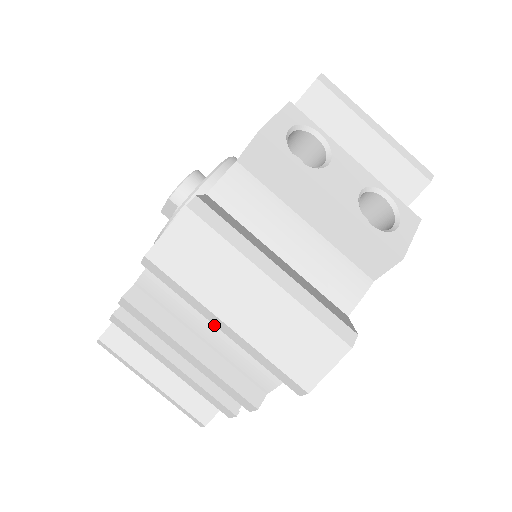
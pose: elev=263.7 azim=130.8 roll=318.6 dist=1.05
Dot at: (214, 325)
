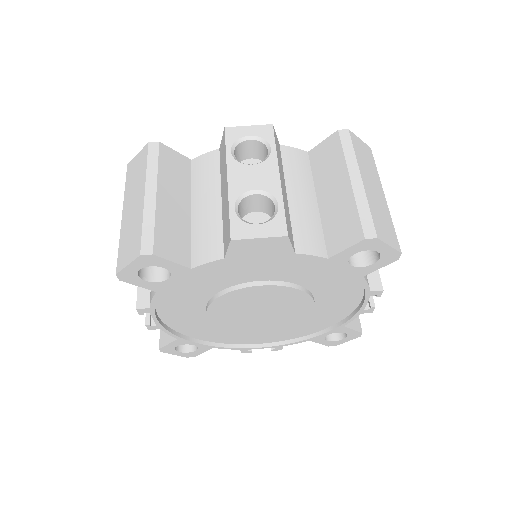
Dot at: occluded
